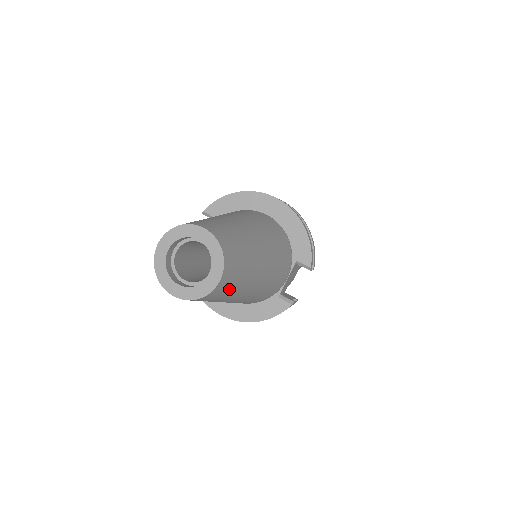
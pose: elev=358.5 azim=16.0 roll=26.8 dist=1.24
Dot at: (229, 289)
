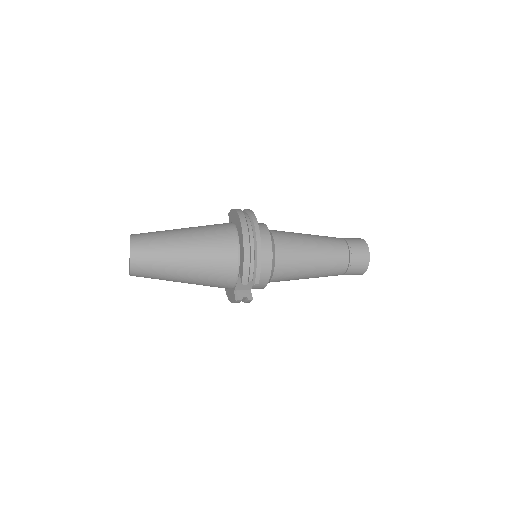
Dot at: (149, 276)
